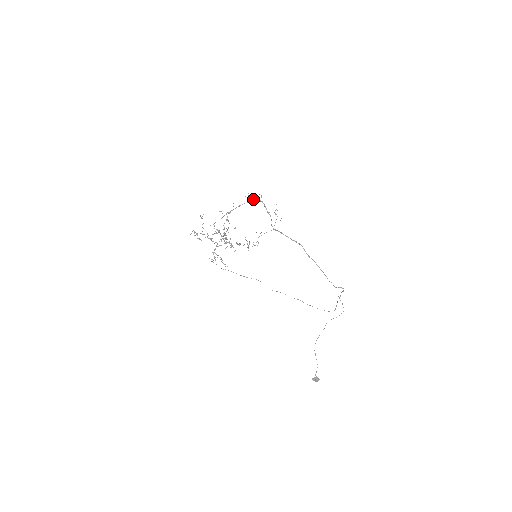
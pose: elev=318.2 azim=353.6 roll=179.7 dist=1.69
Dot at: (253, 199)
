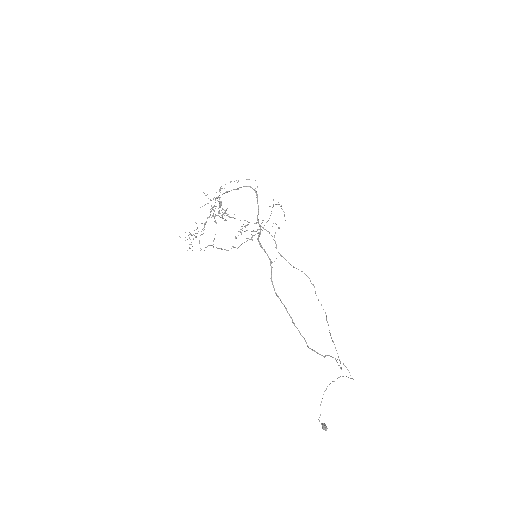
Dot at: (244, 186)
